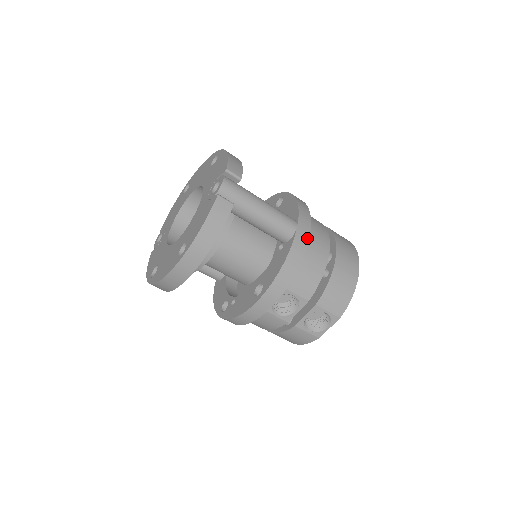
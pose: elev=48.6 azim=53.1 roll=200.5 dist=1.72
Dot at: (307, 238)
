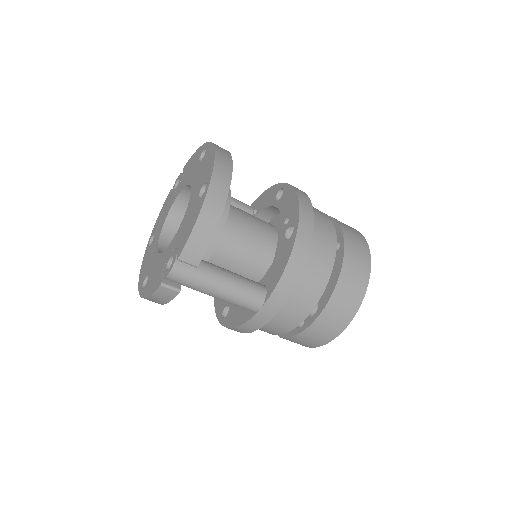
Dot at: (270, 318)
